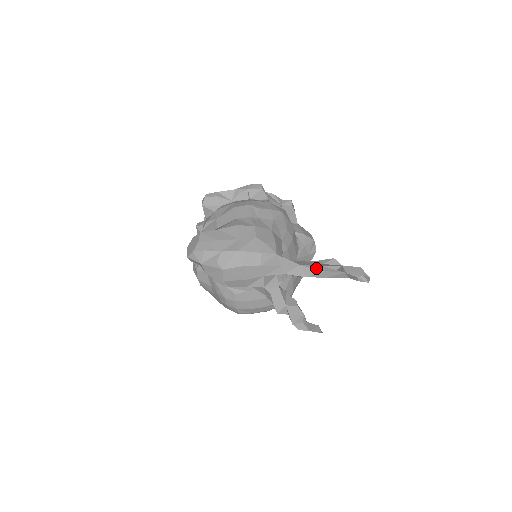
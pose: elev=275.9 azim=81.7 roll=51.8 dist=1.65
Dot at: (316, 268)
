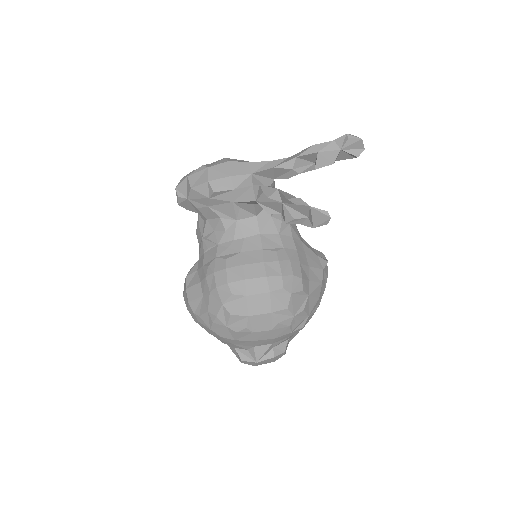
Dot at: (304, 150)
